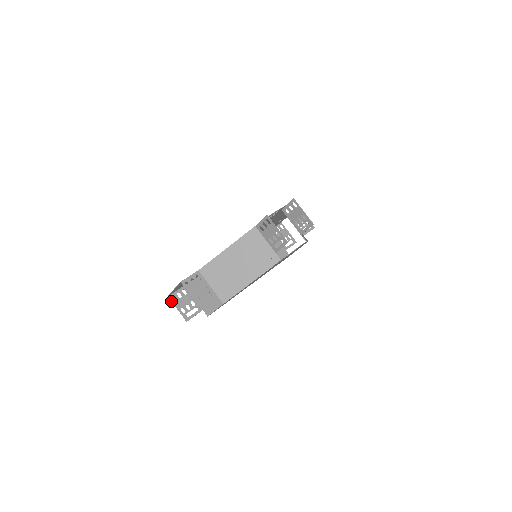
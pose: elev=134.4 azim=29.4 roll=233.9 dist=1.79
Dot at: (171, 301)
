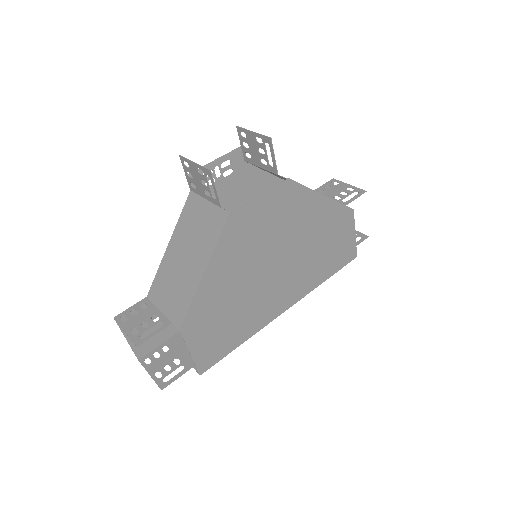
Dot at: occluded
